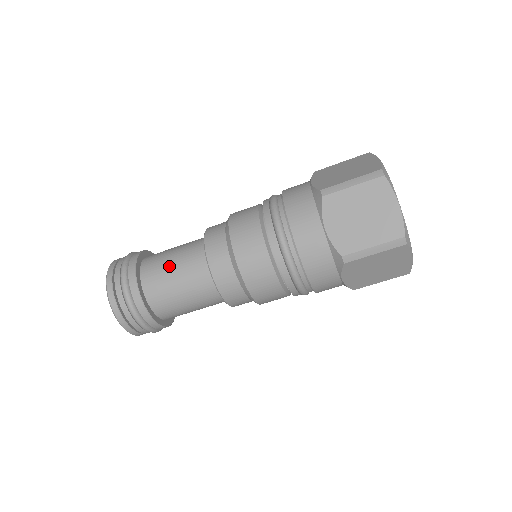
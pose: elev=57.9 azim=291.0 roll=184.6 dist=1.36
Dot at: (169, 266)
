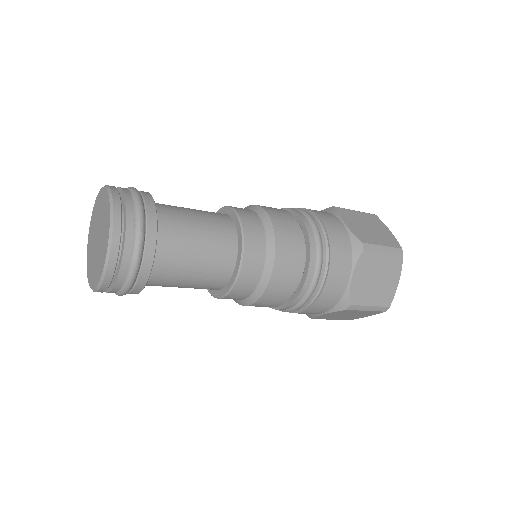
Dot at: (194, 238)
